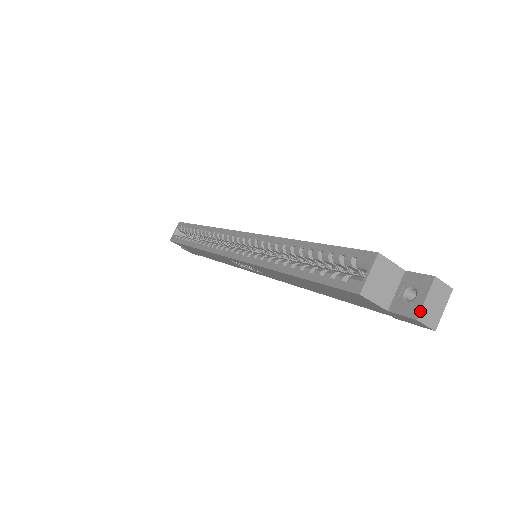
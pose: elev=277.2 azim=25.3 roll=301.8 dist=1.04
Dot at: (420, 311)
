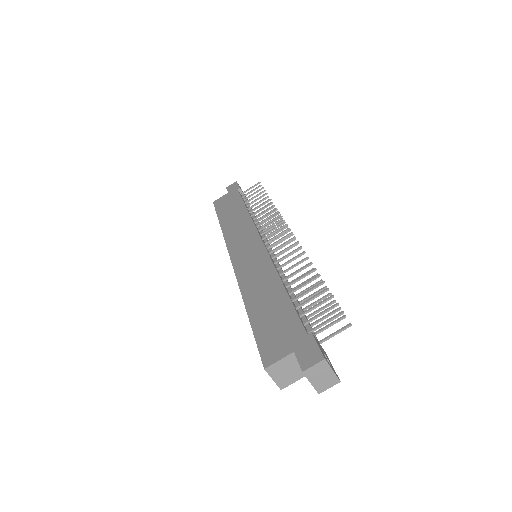
Dot at: occluded
